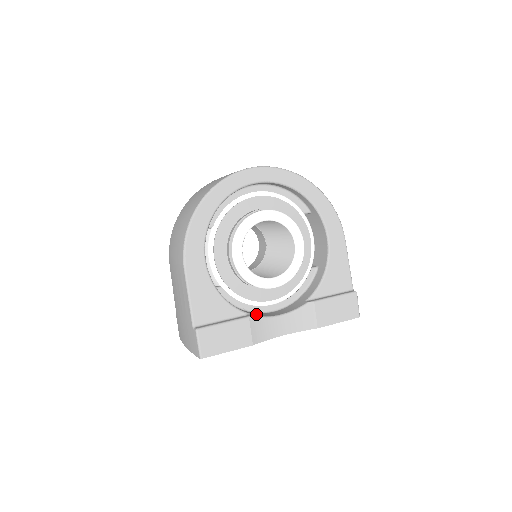
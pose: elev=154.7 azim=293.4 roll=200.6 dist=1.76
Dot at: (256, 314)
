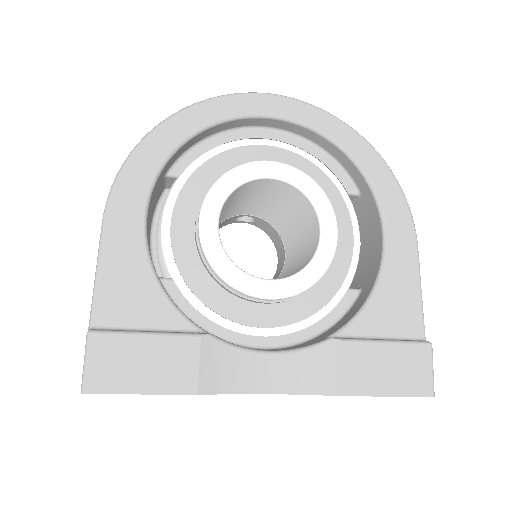
Dot at: occluded
